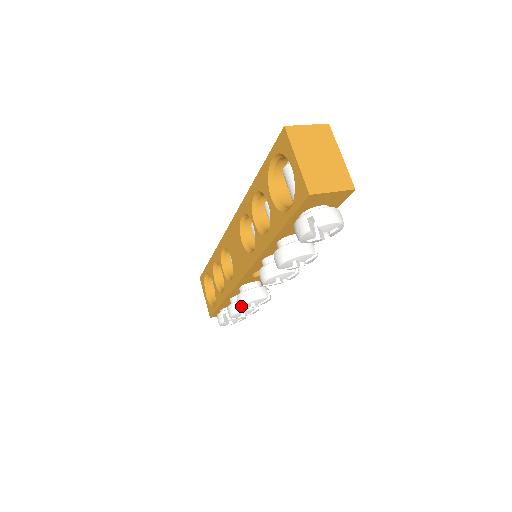
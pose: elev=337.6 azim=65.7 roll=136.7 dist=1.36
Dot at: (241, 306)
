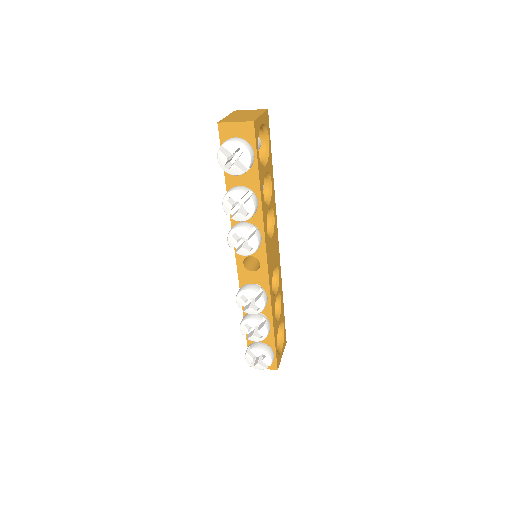
Dot at: (236, 300)
